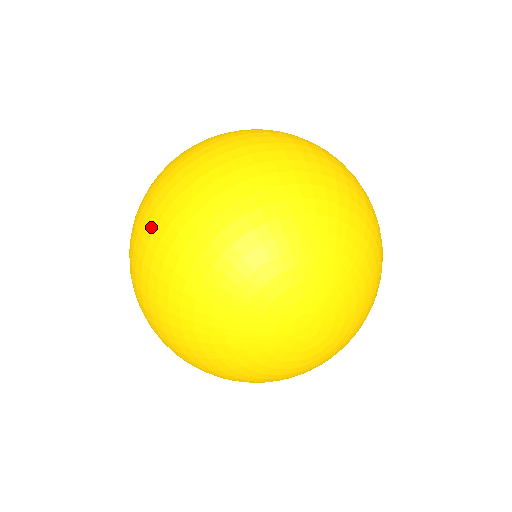
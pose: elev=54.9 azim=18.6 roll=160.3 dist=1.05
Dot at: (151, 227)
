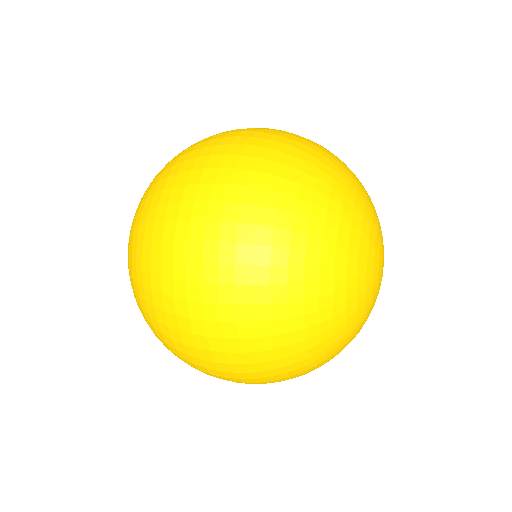
Dot at: (245, 263)
